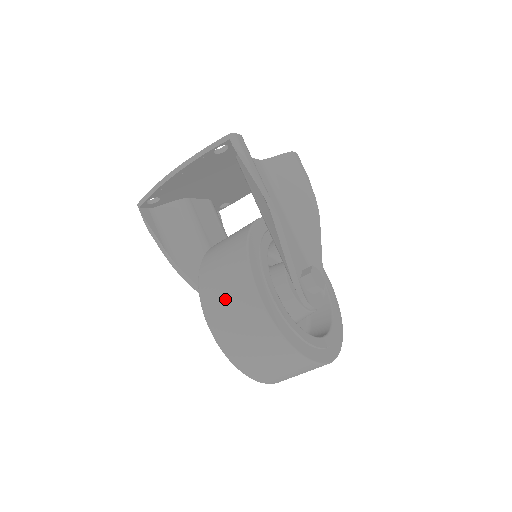
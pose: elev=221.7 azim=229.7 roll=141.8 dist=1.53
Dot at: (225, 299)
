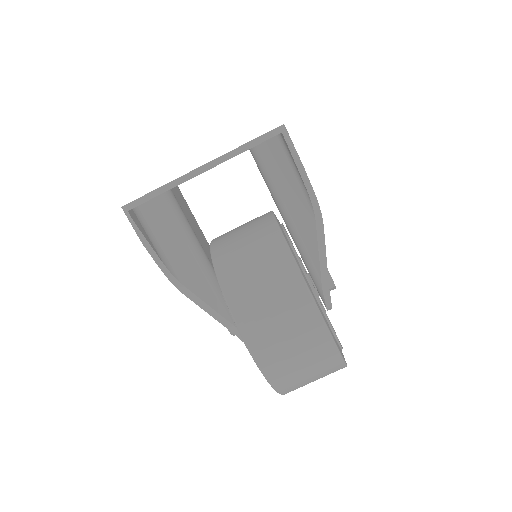
Dot at: (276, 323)
